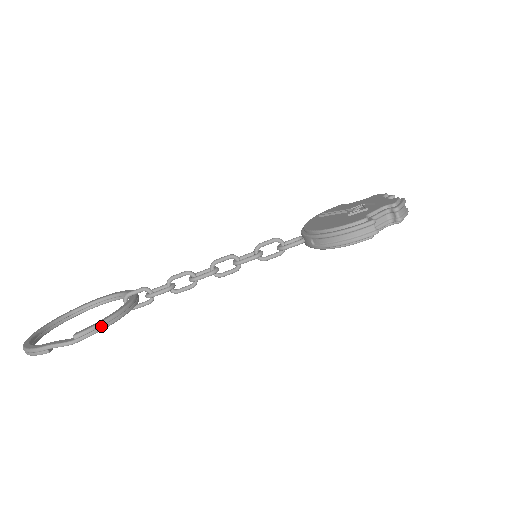
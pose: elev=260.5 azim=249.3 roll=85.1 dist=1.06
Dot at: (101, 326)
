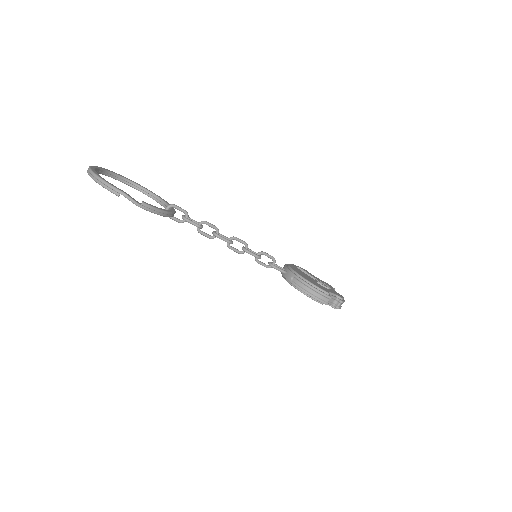
Dot at: (159, 212)
